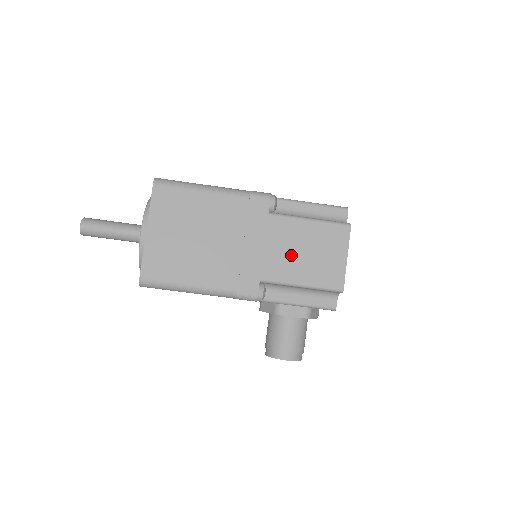
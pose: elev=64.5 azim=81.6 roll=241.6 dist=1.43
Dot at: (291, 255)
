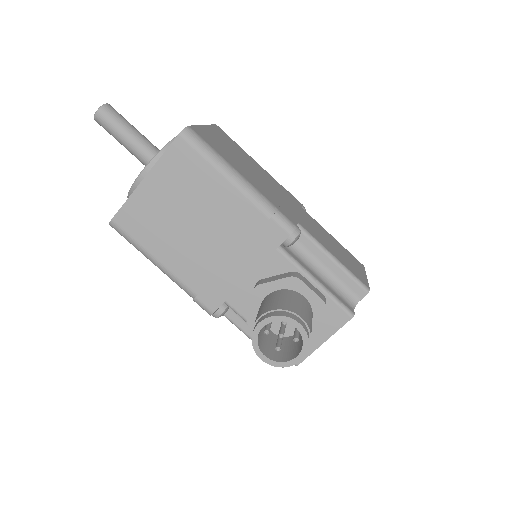
Dot at: (322, 236)
